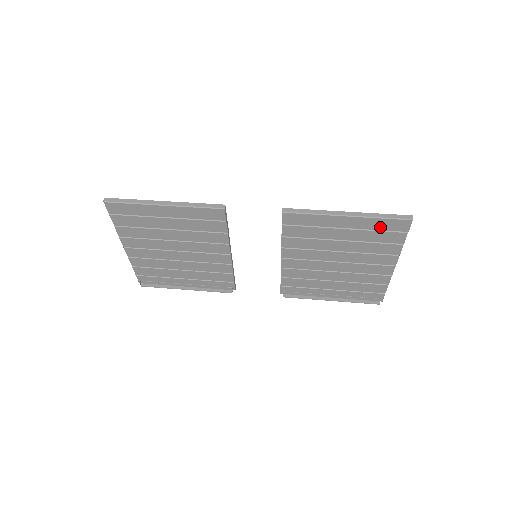
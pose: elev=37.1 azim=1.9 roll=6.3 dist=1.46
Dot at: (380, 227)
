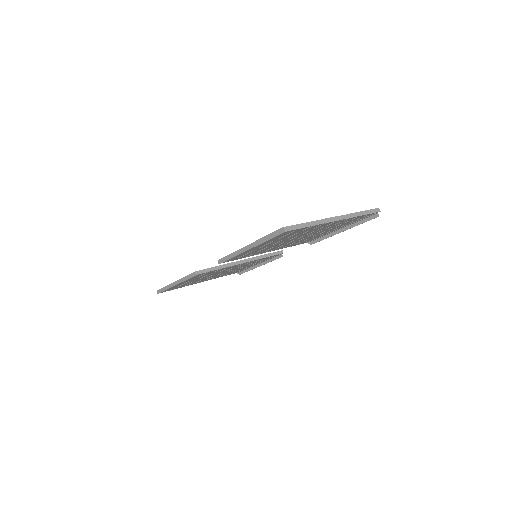
Dot at: (278, 238)
